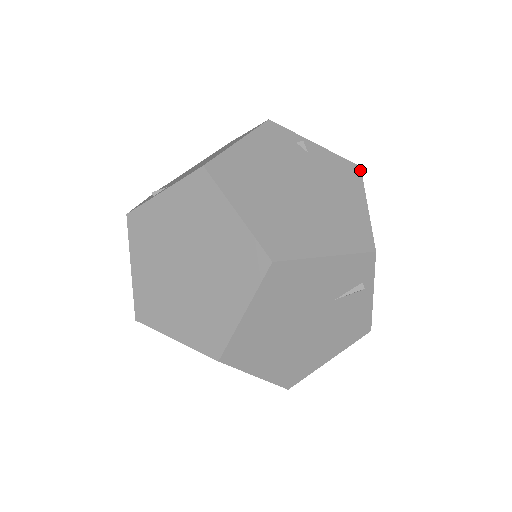
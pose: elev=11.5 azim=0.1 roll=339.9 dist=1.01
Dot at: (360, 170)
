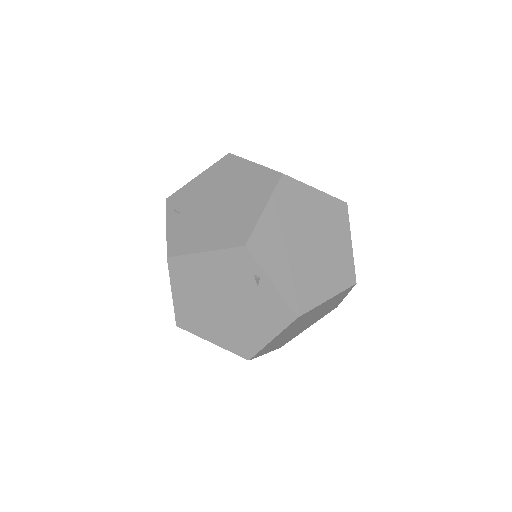
Dot at: (294, 319)
